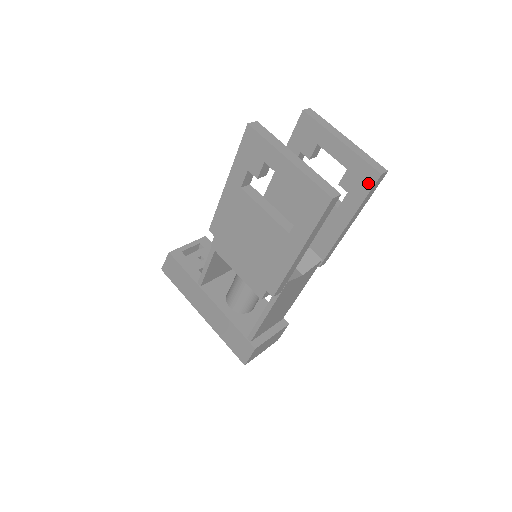
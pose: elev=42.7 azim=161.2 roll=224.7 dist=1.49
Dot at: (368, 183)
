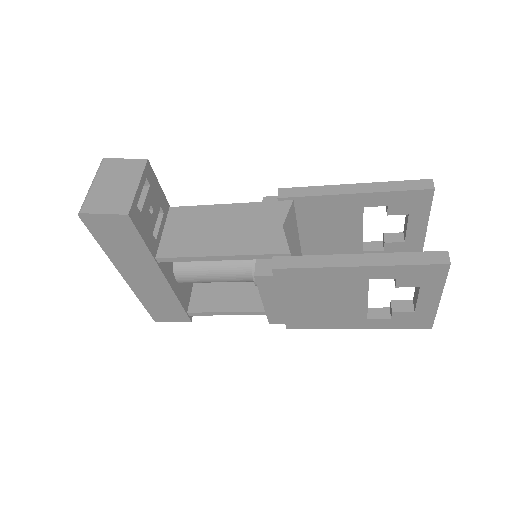
Dot at: occluded
